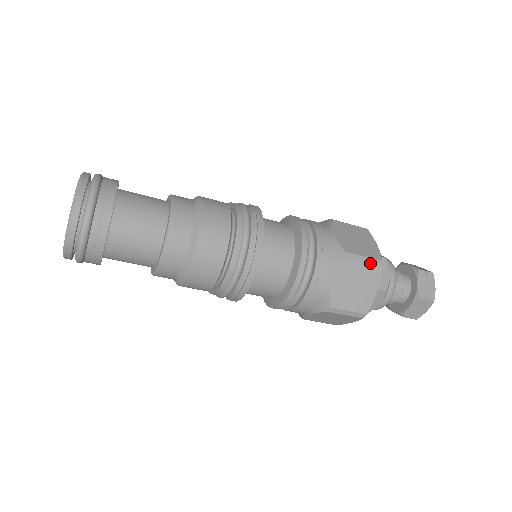
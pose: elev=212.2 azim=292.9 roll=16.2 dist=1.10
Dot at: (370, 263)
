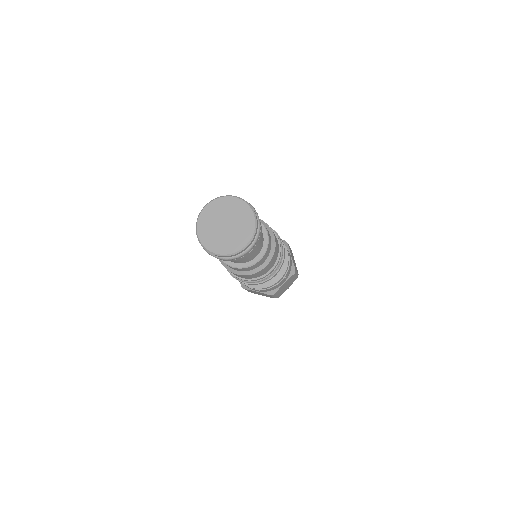
Dot at: occluded
